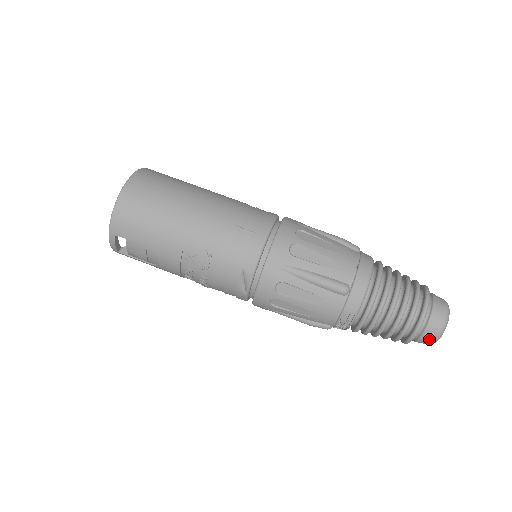
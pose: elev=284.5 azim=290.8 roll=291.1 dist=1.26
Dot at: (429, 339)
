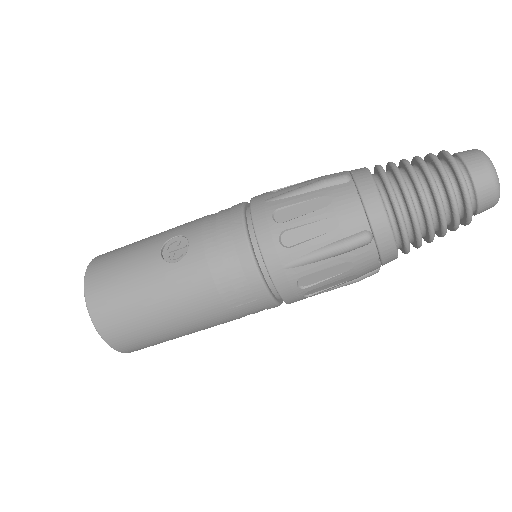
Dot at: occluded
